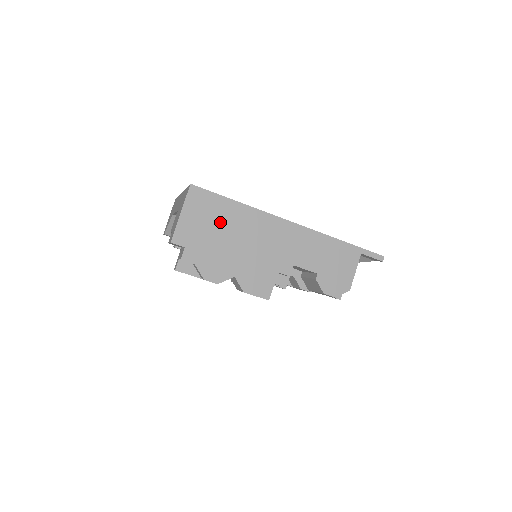
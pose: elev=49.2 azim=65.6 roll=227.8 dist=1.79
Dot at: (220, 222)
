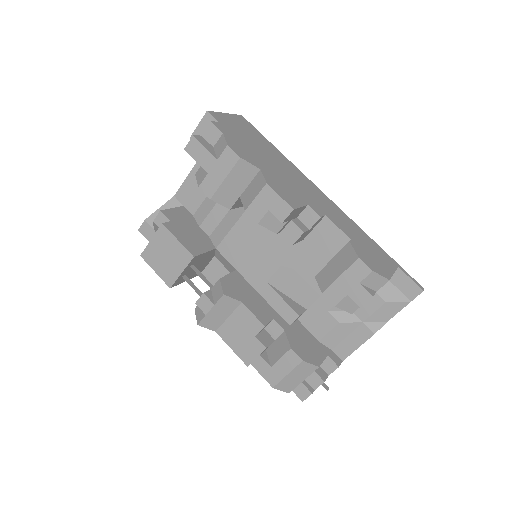
Dot at: (259, 143)
